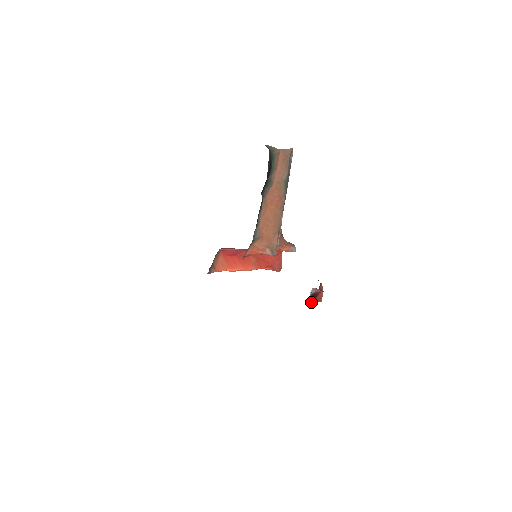
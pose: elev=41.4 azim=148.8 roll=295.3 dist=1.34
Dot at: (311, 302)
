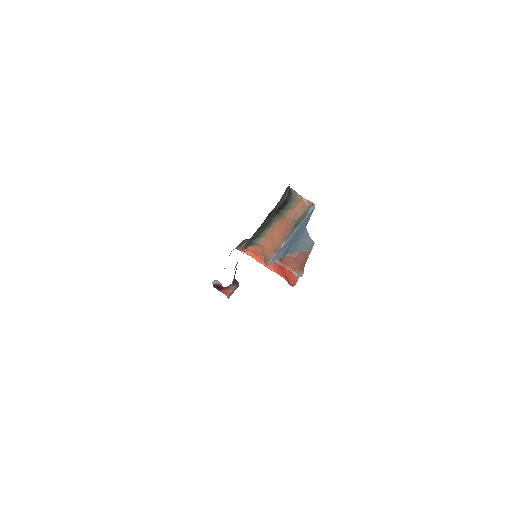
Dot at: (218, 290)
